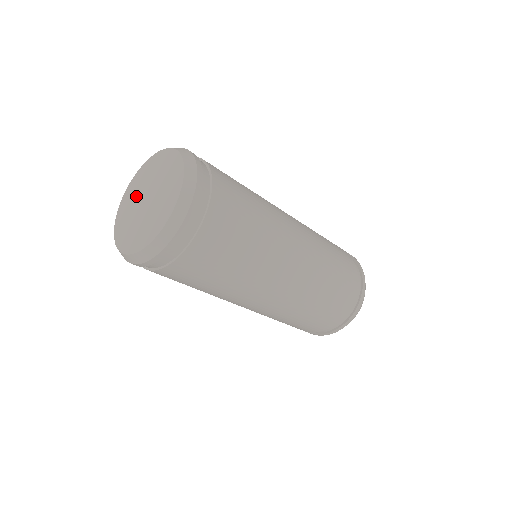
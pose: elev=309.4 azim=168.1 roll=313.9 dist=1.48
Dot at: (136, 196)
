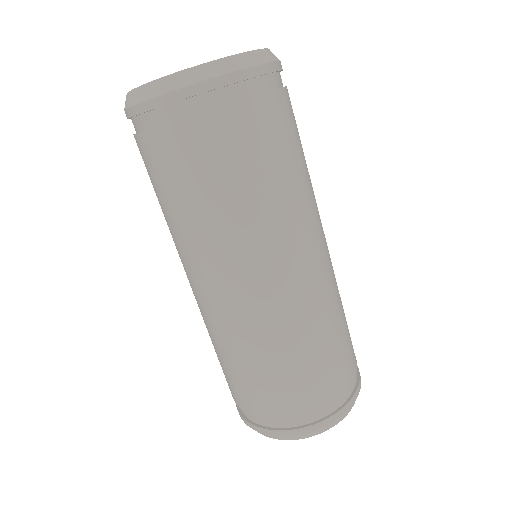
Dot at: occluded
